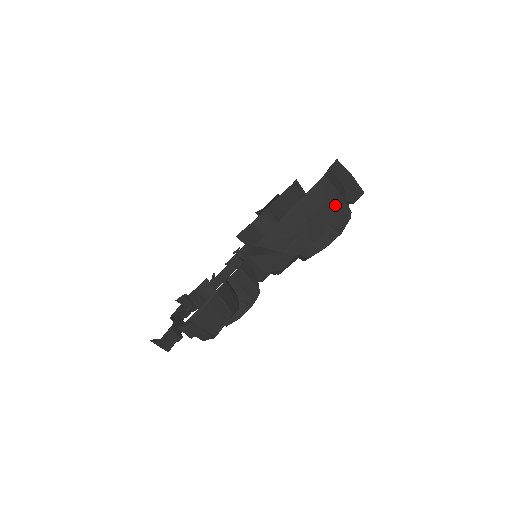
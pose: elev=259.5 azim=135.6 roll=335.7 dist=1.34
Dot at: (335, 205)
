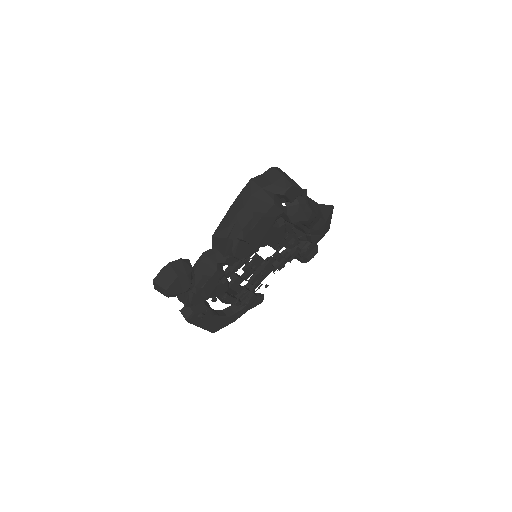
Dot at: (259, 198)
